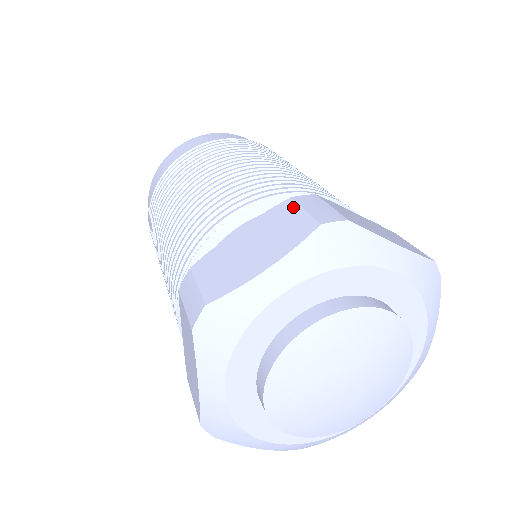
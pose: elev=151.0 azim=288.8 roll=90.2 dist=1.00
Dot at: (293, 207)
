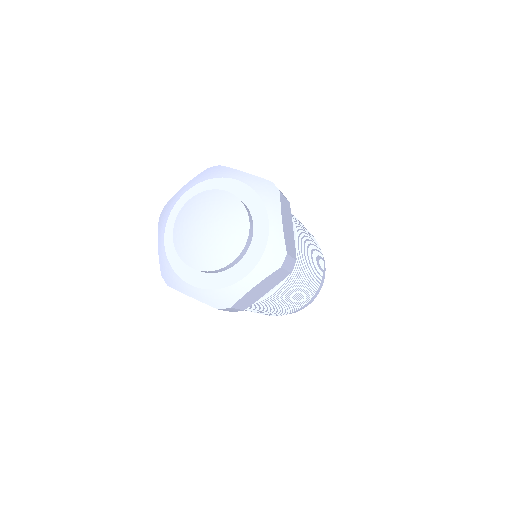
Dot at: occluded
